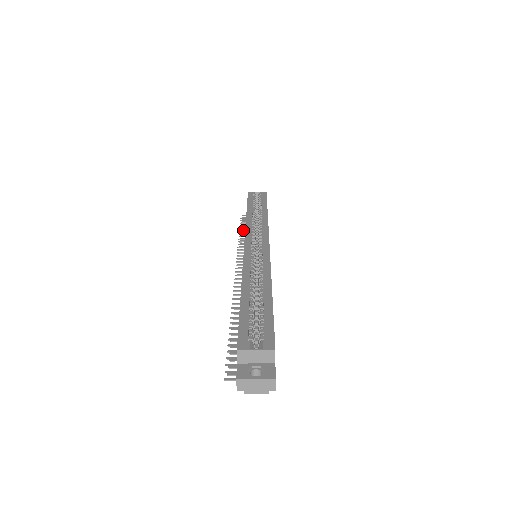
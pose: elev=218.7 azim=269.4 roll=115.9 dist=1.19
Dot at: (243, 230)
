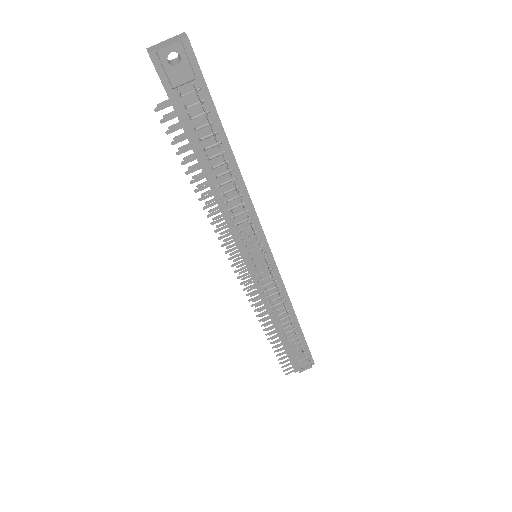
Dot at: occluded
